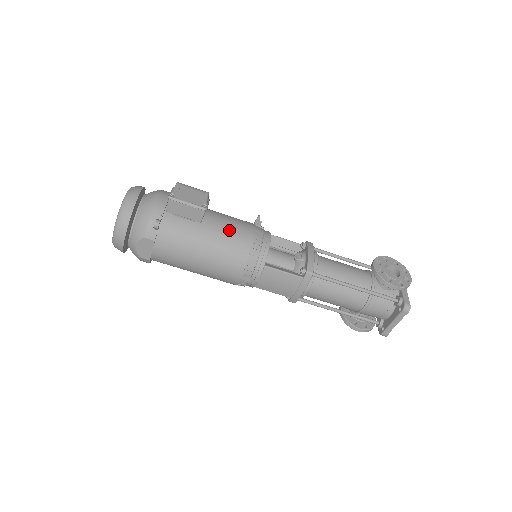
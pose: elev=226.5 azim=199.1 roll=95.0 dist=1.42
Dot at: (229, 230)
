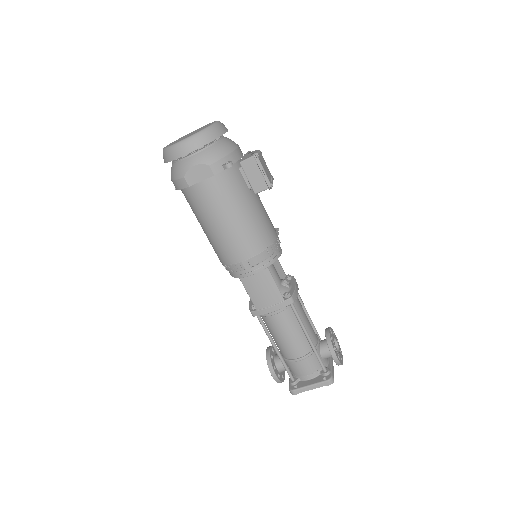
Dot at: (265, 218)
